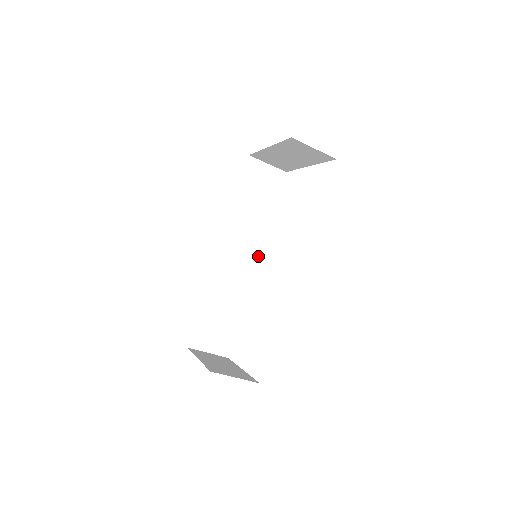
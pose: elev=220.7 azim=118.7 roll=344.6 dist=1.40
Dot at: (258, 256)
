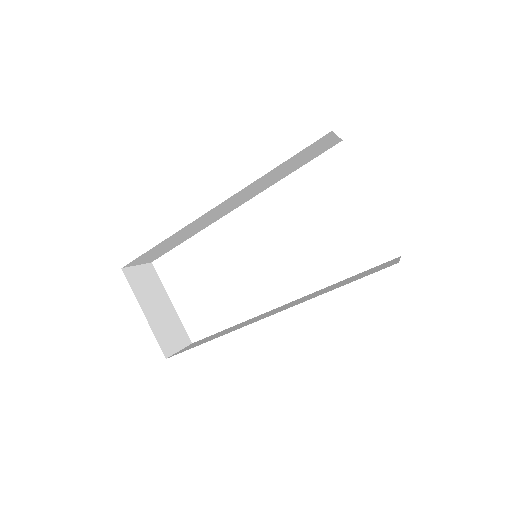
Dot at: occluded
